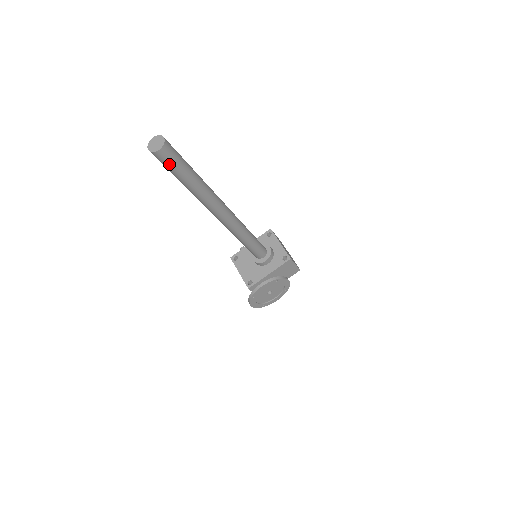
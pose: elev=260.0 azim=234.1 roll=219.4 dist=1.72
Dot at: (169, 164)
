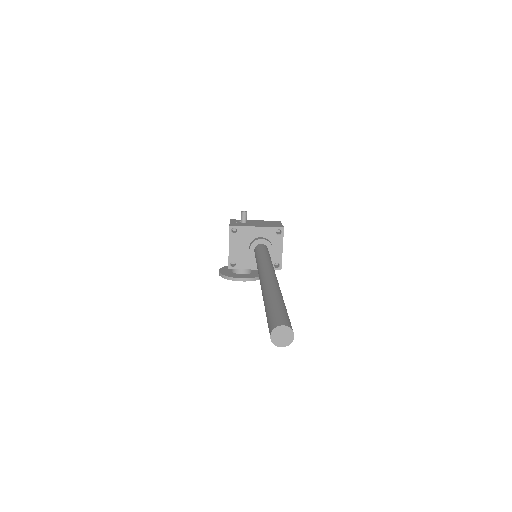
Dot at: occluded
